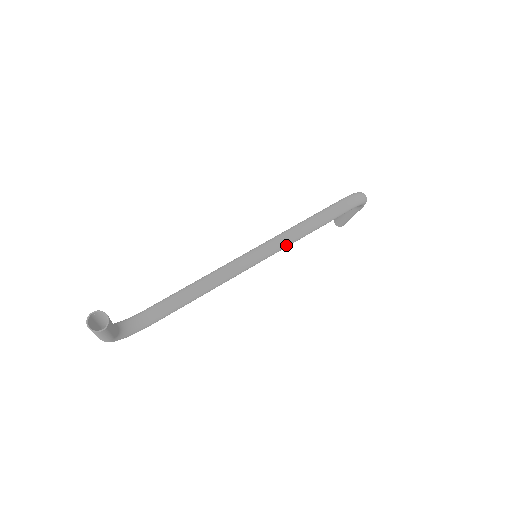
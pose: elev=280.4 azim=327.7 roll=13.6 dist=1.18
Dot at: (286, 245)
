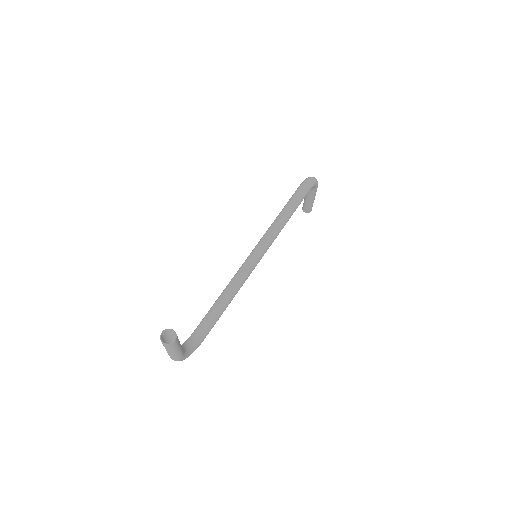
Dot at: (274, 238)
